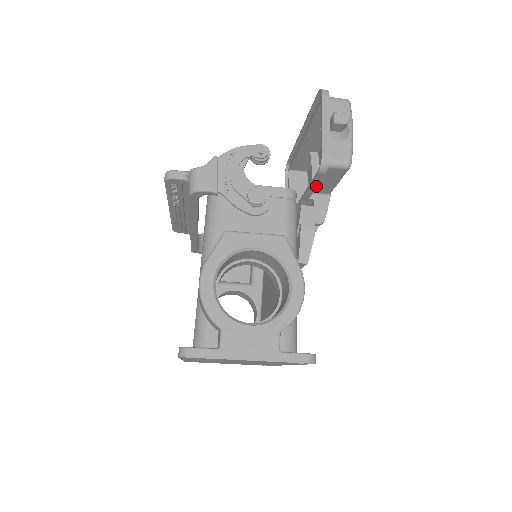
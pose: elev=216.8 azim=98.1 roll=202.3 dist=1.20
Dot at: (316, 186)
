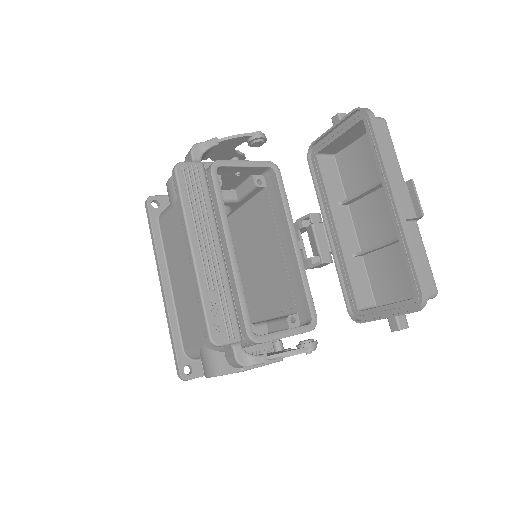
Dot at: (344, 281)
